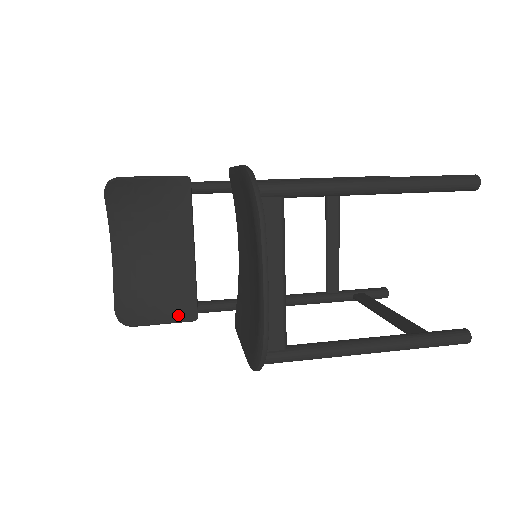
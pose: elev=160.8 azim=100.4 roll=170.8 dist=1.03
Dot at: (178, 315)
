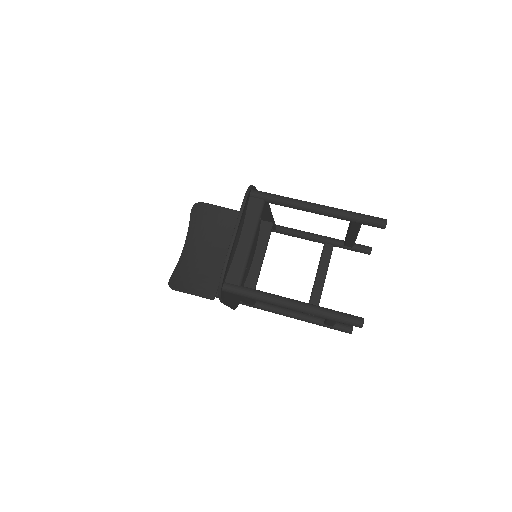
Dot at: (203, 292)
